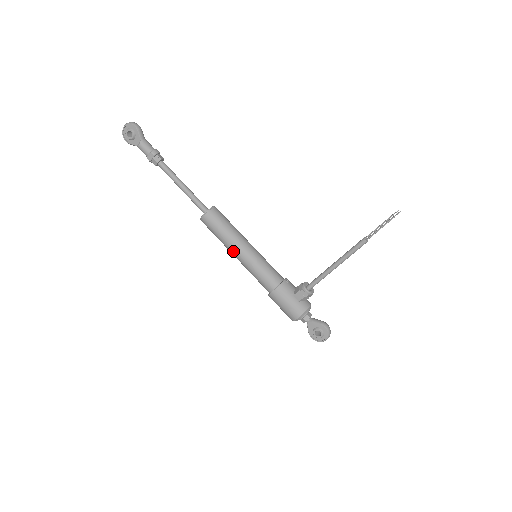
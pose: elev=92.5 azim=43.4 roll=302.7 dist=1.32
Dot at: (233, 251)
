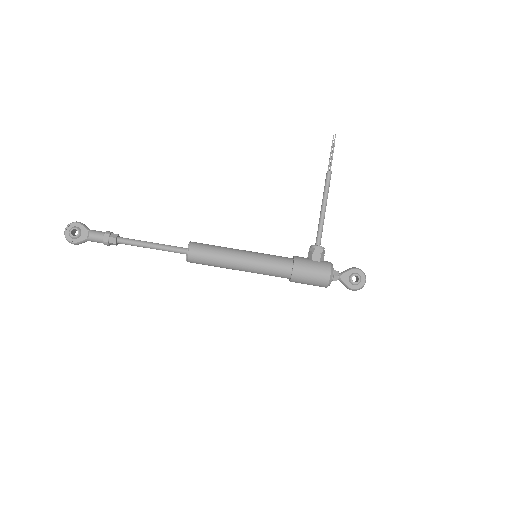
Dot at: (235, 262)
